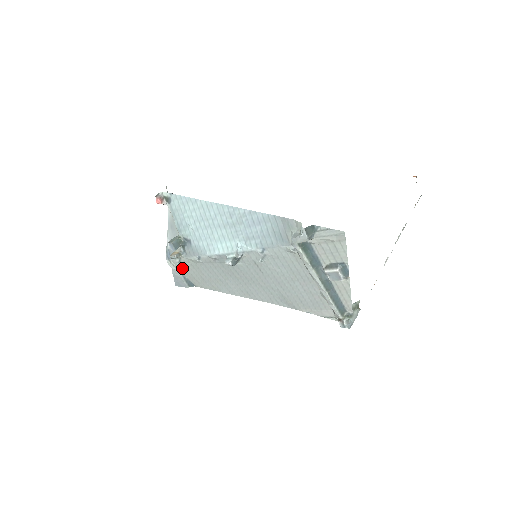
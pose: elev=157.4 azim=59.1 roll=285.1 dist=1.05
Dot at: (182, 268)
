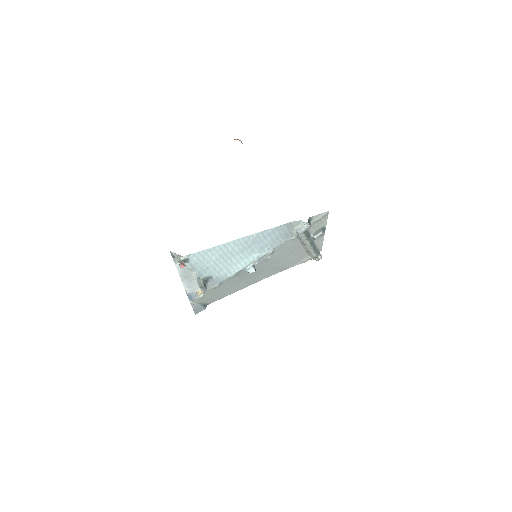
Dot at: (202, 299)
